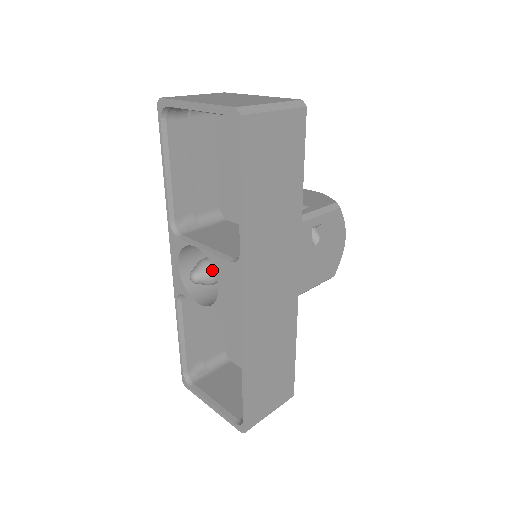
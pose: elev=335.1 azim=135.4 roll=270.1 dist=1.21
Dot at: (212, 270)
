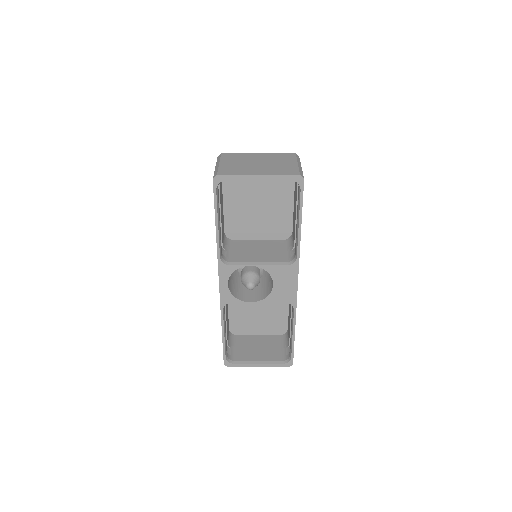
Dot at: (258, 276)
